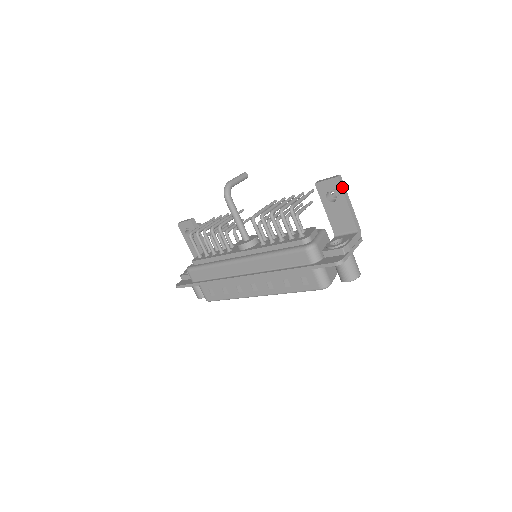
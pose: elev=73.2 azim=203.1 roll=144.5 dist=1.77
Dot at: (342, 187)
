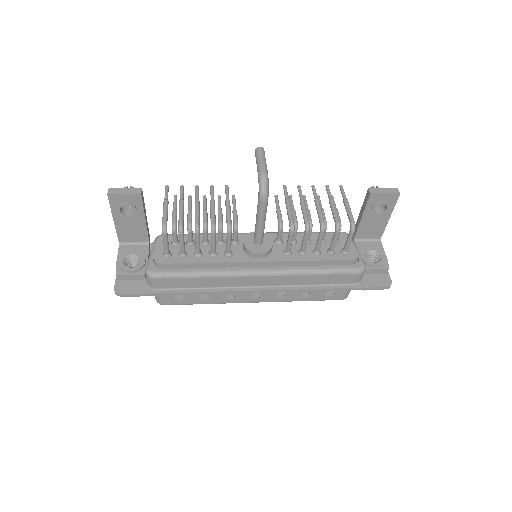
Dot at: (396, 202)
